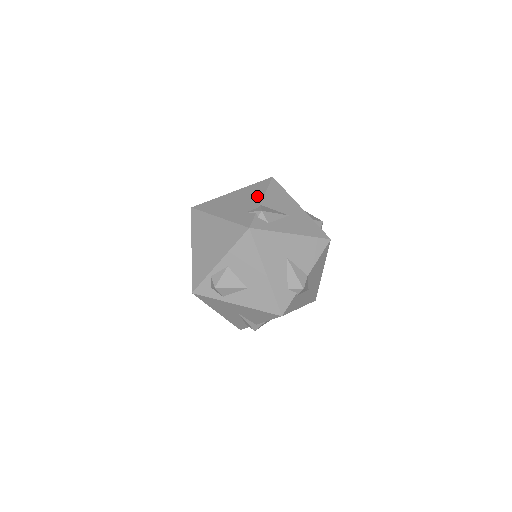
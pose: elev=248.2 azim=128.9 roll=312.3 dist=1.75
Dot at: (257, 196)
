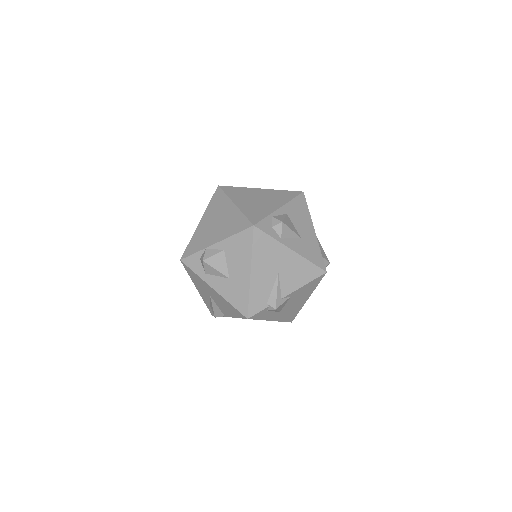
Dot at: occluded
